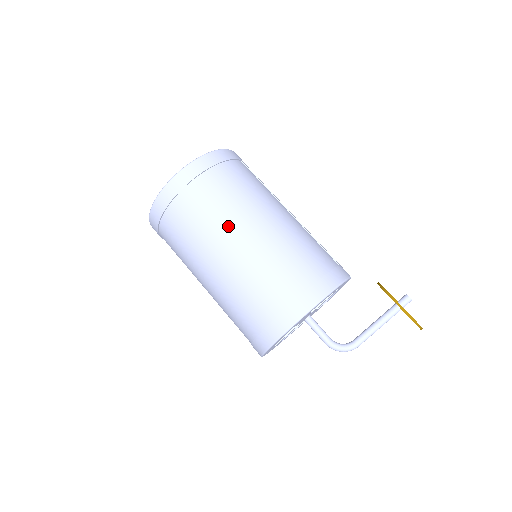
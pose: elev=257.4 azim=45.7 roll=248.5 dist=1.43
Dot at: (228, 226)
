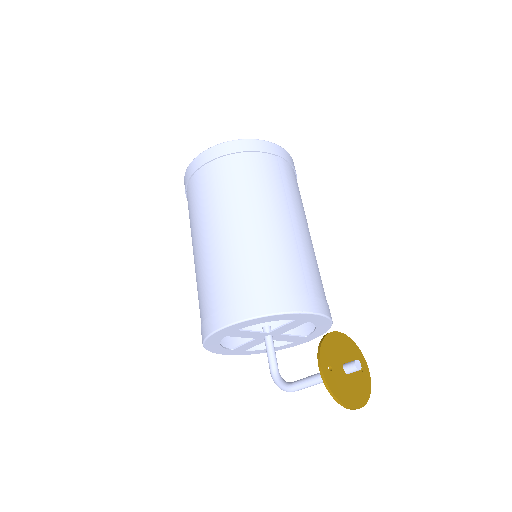
Dot at: (211, 215)
